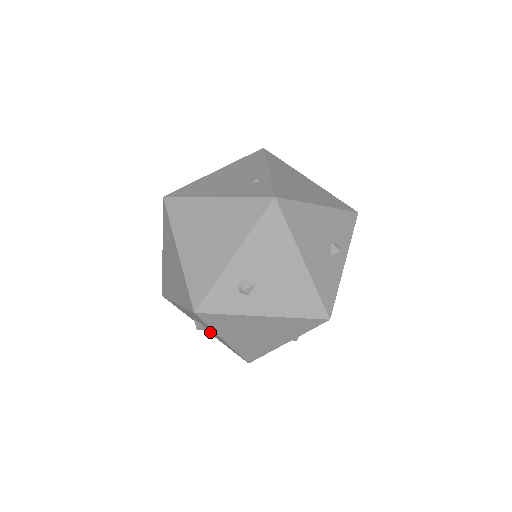
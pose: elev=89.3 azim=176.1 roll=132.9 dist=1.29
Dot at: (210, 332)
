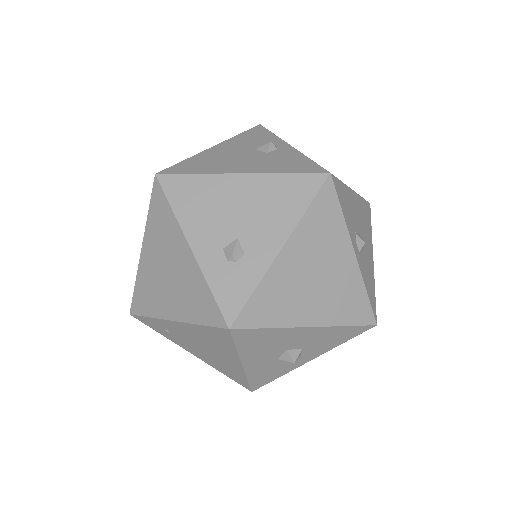
Dot at: (308, 350)
